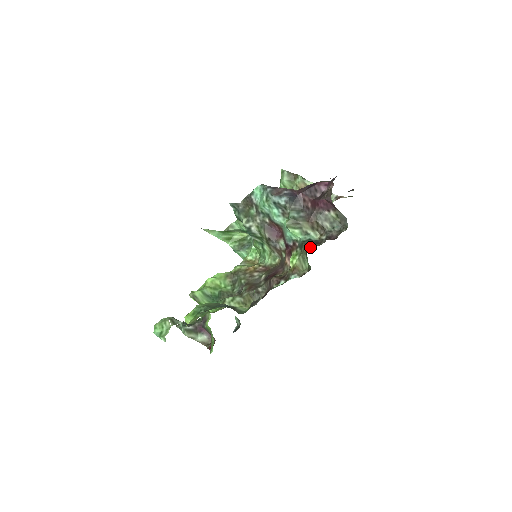
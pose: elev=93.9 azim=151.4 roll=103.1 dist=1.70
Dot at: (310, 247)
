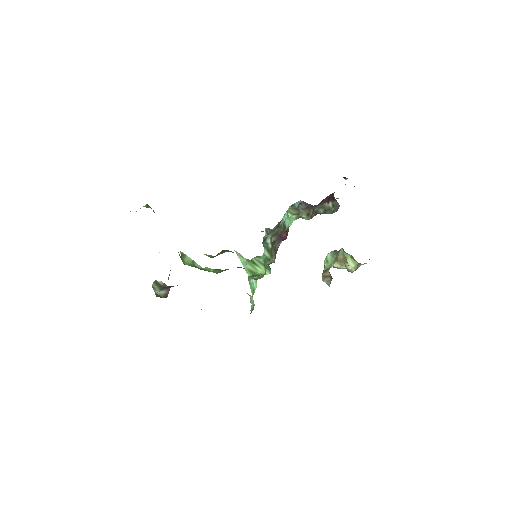
Dot at: occluded
